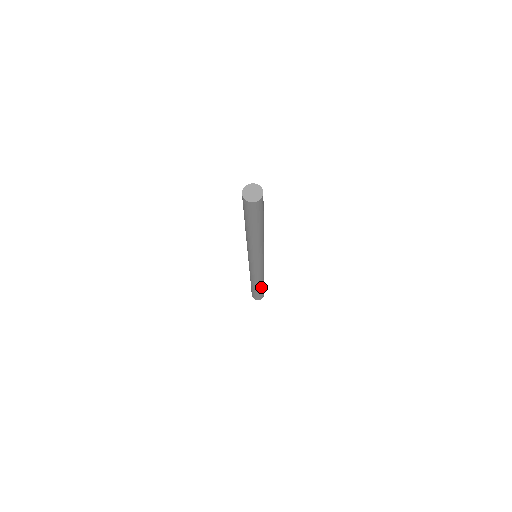
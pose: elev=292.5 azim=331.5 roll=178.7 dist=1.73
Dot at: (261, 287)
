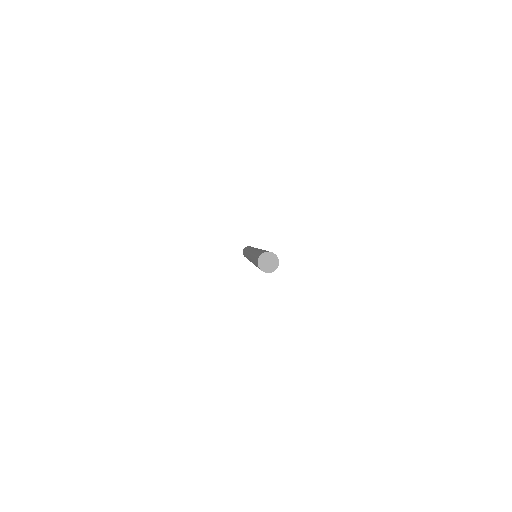
Dot at: occluded
